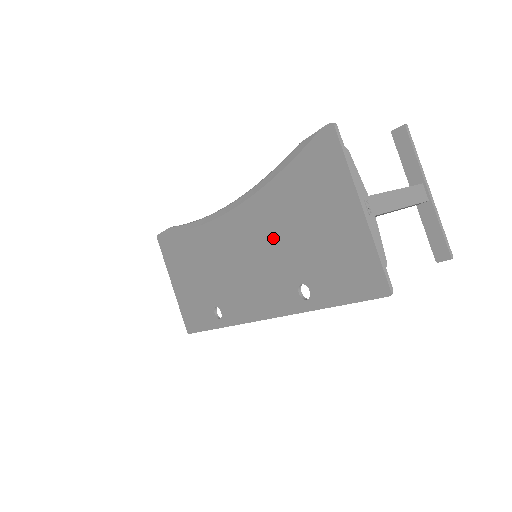
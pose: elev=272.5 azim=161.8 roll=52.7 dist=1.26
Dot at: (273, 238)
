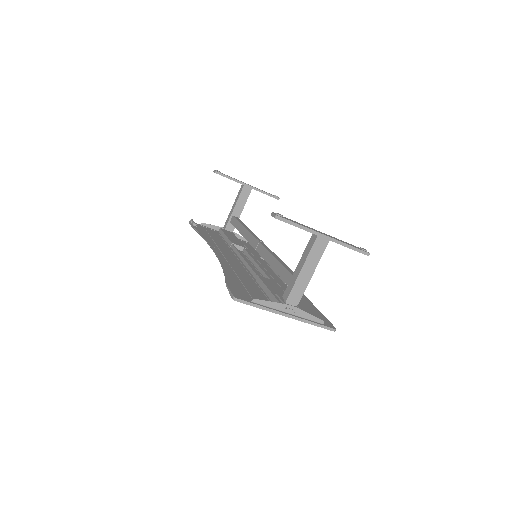
Dot at: occluded
